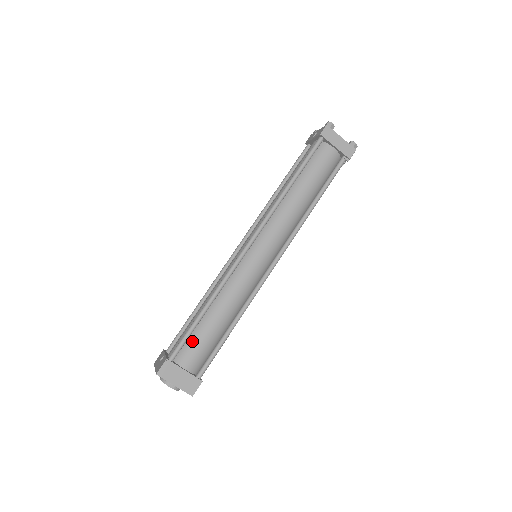
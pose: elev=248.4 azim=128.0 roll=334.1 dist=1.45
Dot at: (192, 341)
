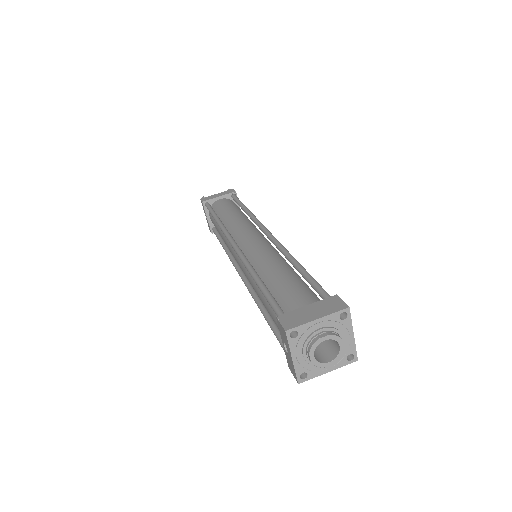
Dot at: (282, 299)
